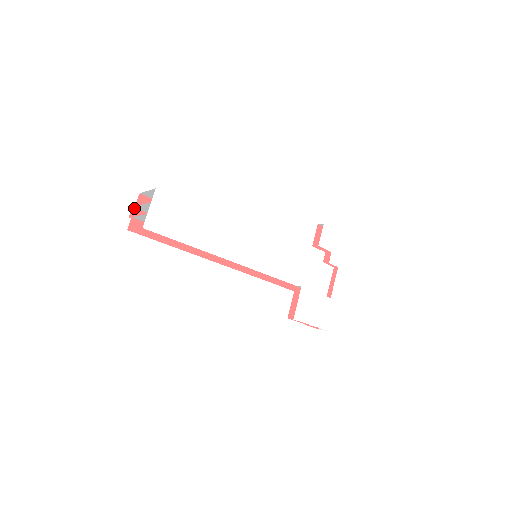
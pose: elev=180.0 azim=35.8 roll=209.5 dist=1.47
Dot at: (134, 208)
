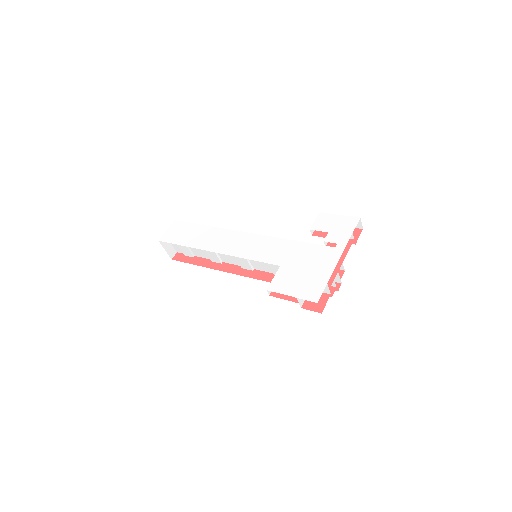
Dot at: occluded
